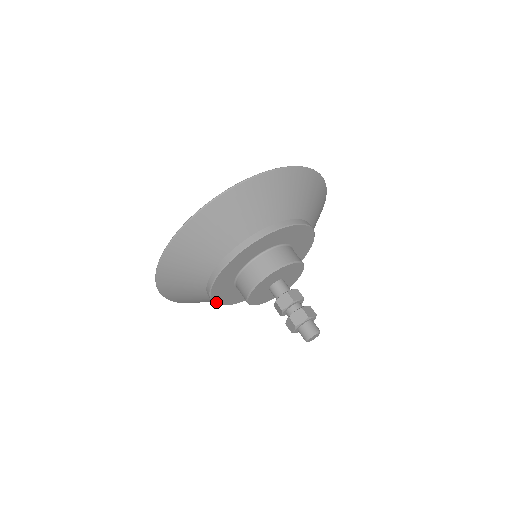
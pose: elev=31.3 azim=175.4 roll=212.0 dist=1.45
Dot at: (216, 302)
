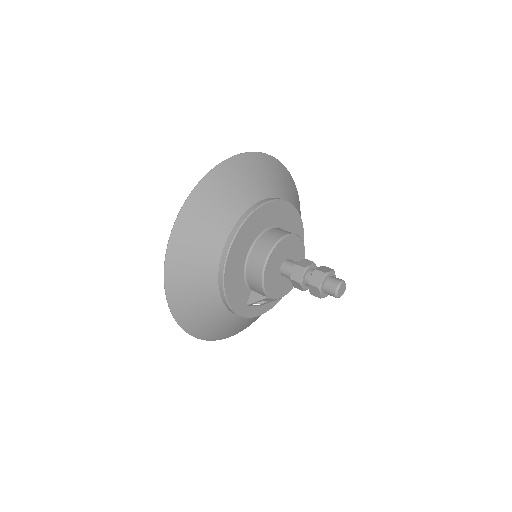
Dot at: (225, 273)
